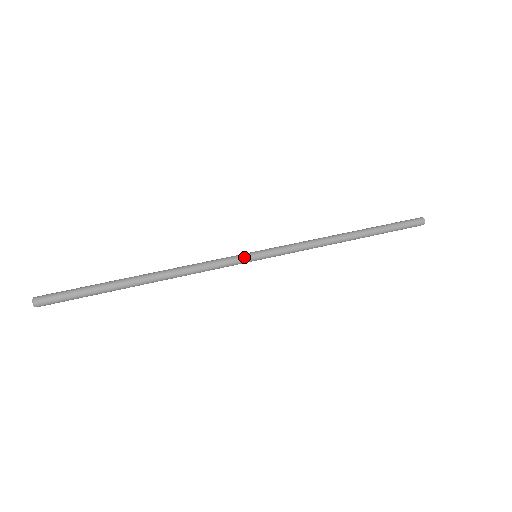
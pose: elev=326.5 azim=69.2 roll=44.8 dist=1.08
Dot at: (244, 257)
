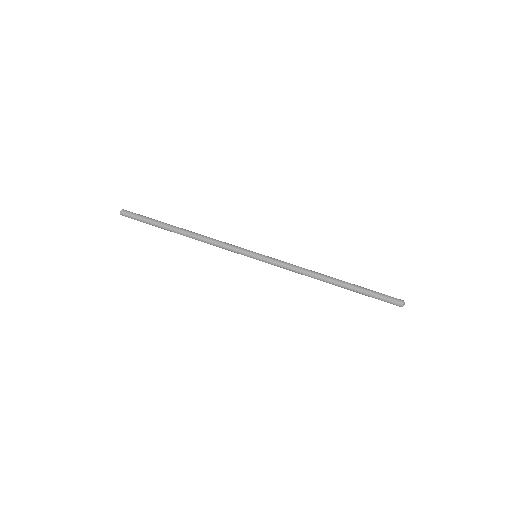
Dot at: (246, 254)
